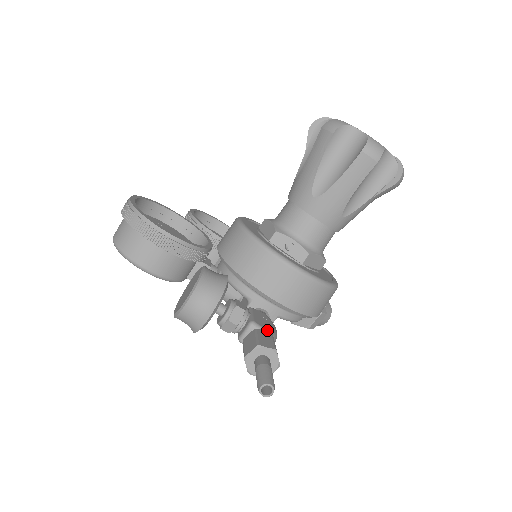
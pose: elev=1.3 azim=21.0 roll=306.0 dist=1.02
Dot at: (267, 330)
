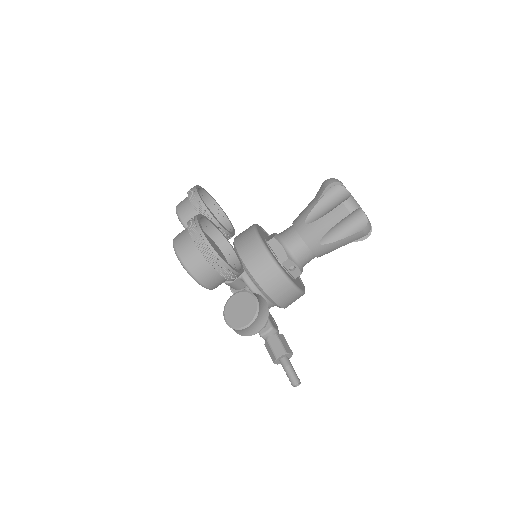
Dot at: (278, 330)
